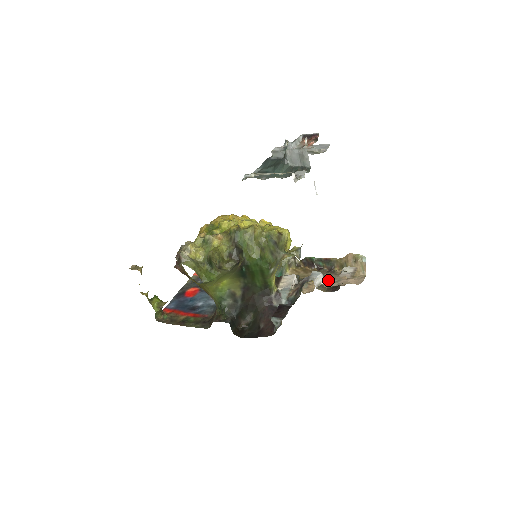
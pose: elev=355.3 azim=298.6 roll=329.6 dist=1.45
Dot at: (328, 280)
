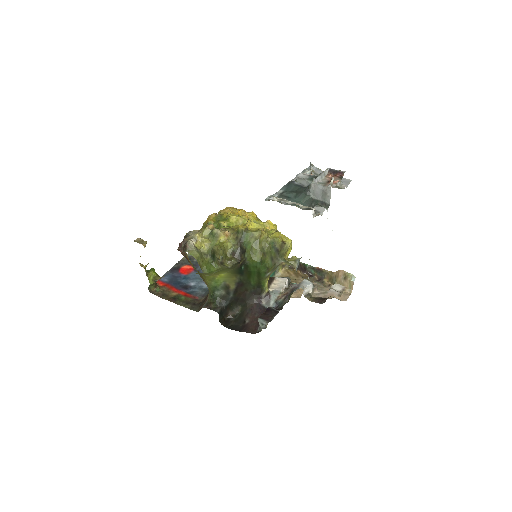
Dot at: (316, 290)
